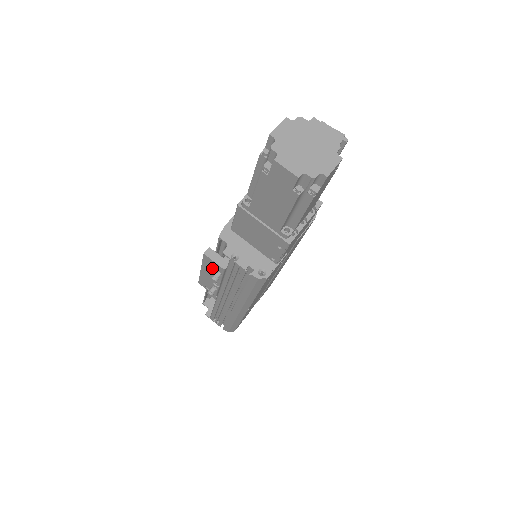
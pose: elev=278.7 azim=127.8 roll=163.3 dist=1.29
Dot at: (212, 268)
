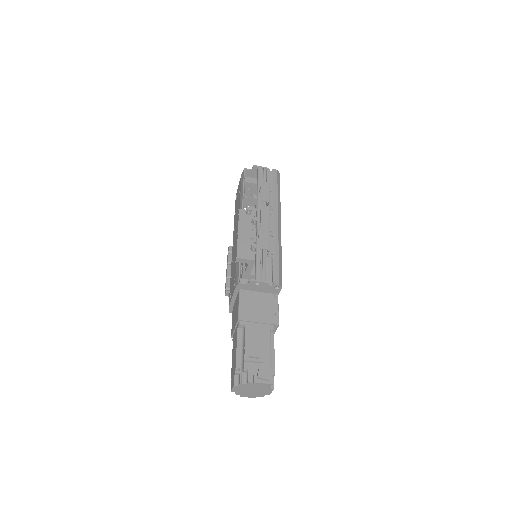
Dot at: occluded
